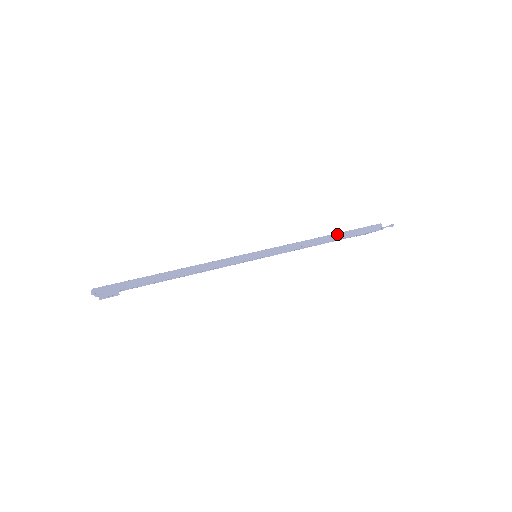
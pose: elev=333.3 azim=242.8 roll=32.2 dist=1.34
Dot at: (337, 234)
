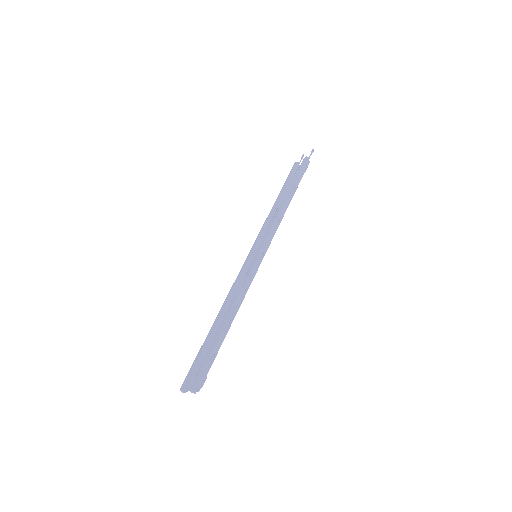
Dot at: (291, 191)
